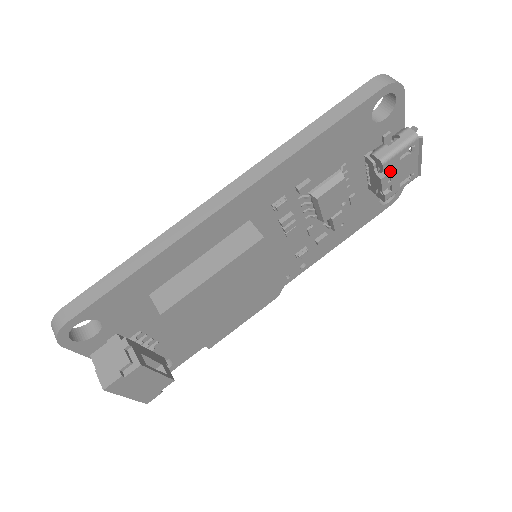
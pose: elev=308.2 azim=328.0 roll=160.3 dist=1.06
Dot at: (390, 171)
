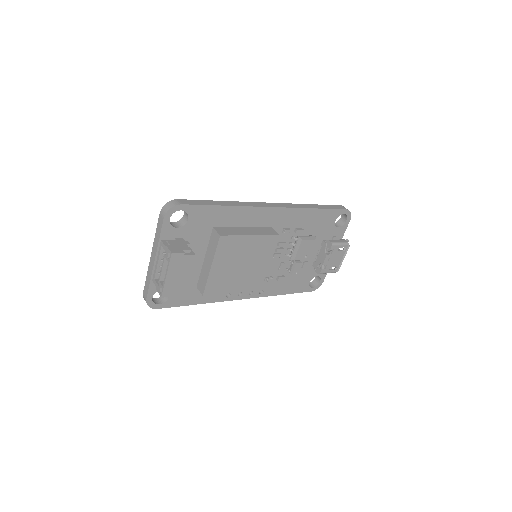
Dot at: (331, 254)
